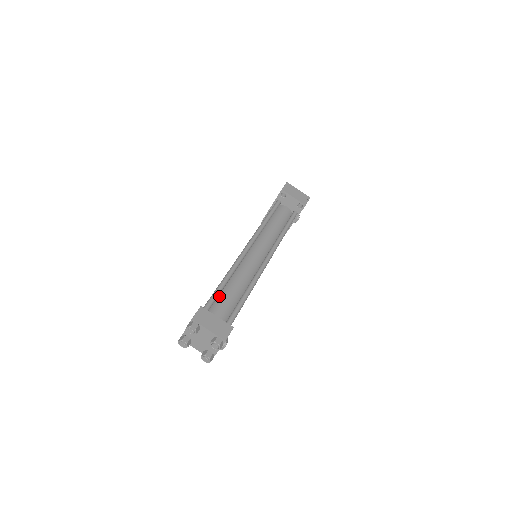
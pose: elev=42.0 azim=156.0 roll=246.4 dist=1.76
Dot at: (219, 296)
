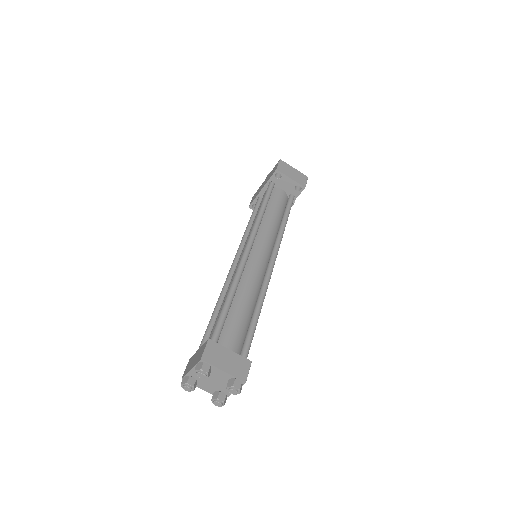
Dot at: (226, 319)
